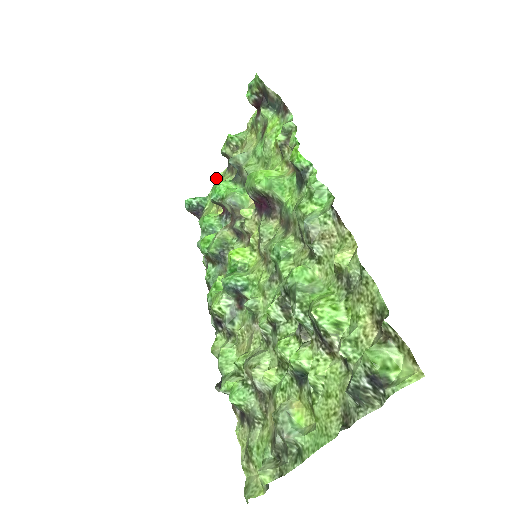
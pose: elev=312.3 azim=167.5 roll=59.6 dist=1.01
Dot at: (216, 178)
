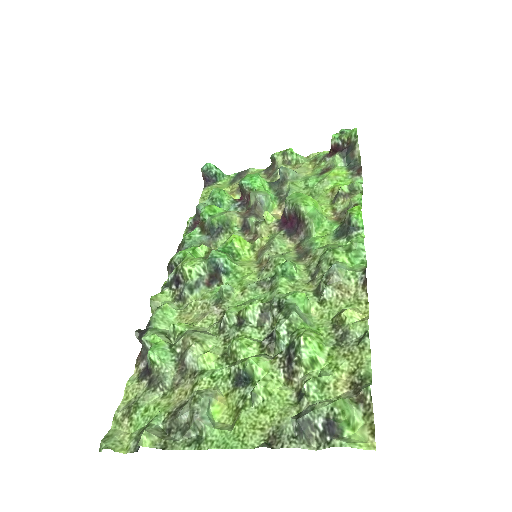
Dot at: (248, 169)
